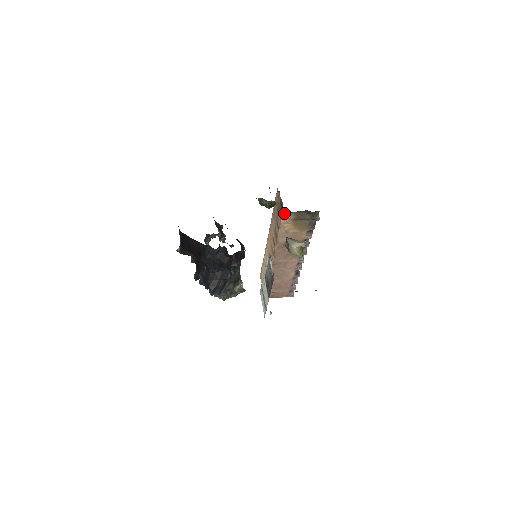
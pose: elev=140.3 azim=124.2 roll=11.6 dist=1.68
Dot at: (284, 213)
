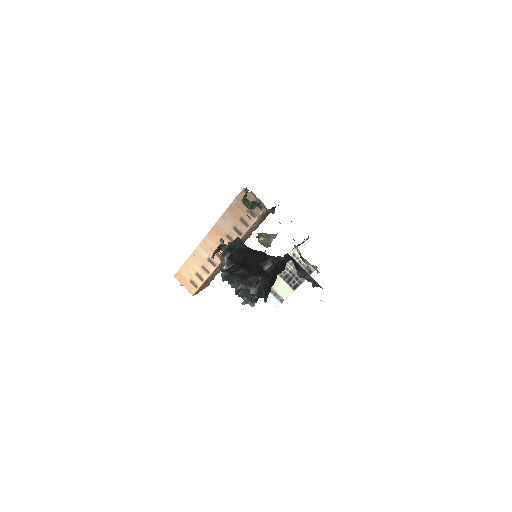
Dot at: occluded
